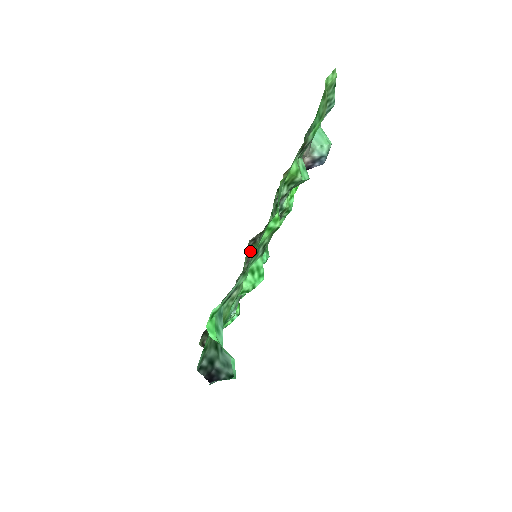
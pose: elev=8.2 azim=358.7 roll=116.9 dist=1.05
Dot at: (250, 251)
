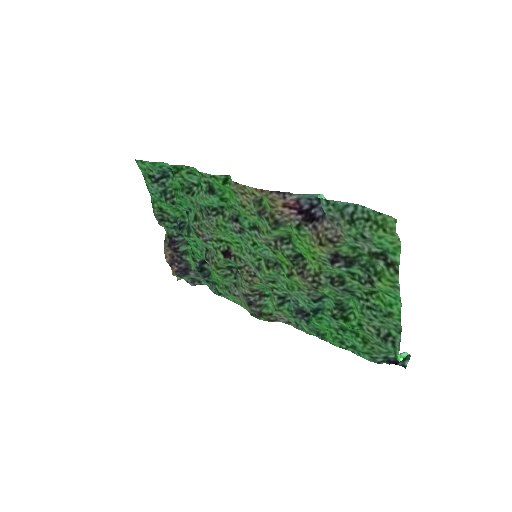
Dot at: (322, 290)
